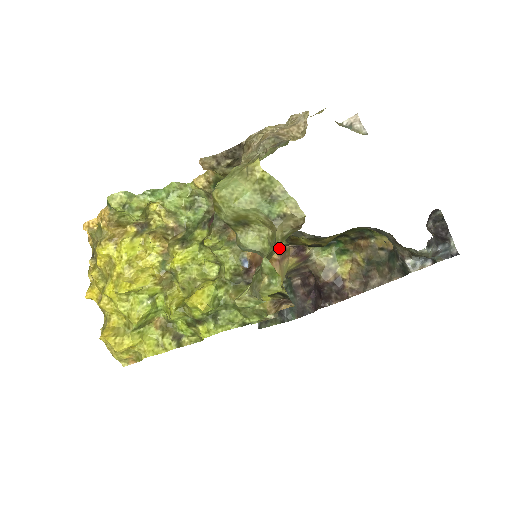
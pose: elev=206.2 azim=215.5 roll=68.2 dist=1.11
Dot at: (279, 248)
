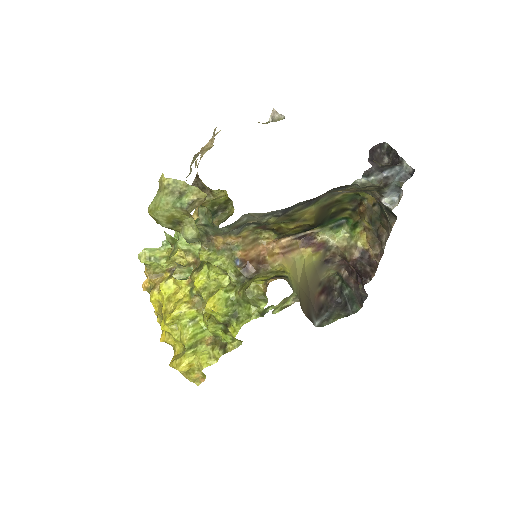
Dot at: (280, 243)
